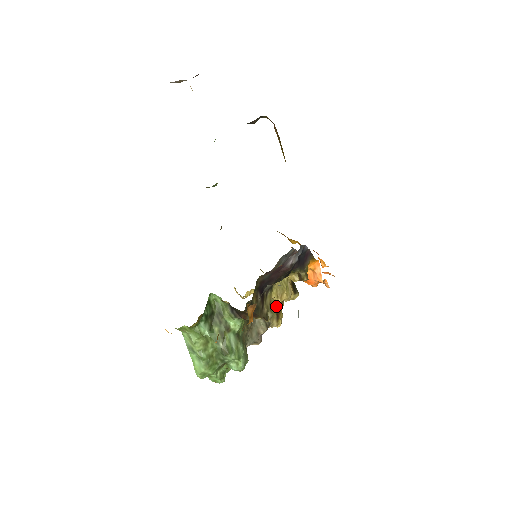
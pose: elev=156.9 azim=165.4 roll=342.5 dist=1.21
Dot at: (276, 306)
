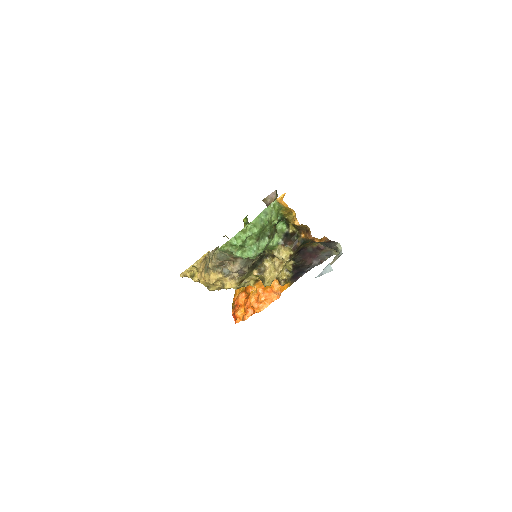
Dot at: occluded
